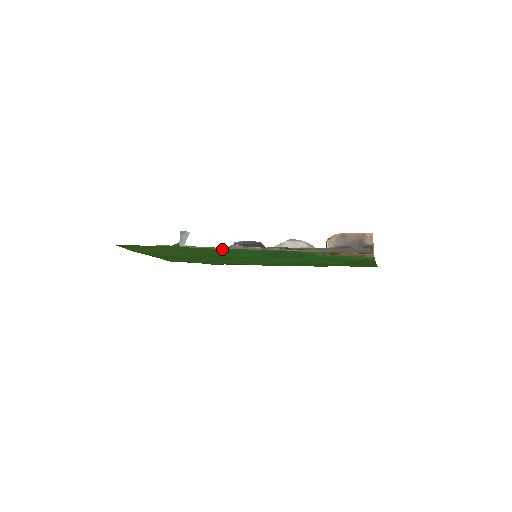
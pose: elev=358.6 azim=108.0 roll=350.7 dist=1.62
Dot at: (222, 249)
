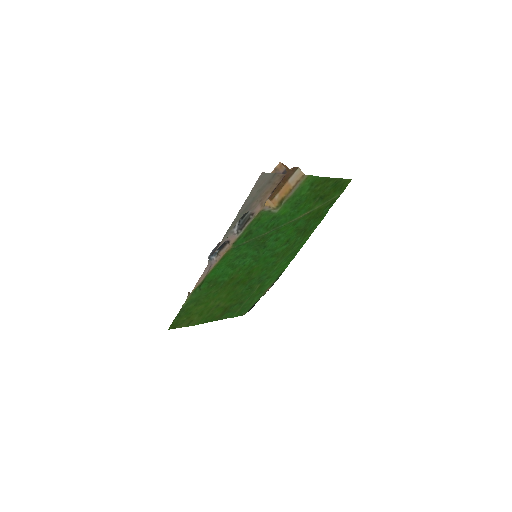
Dot at: (219, 271)
